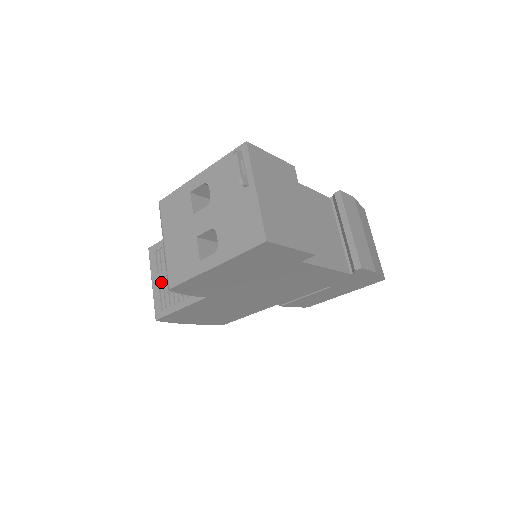
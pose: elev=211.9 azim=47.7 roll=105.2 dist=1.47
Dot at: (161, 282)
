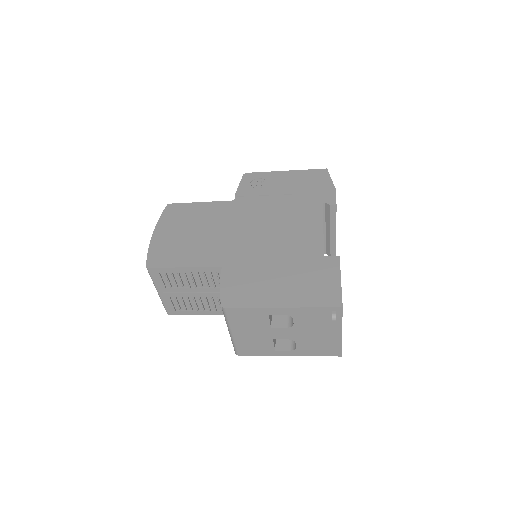
Dot at: (173, 295)
